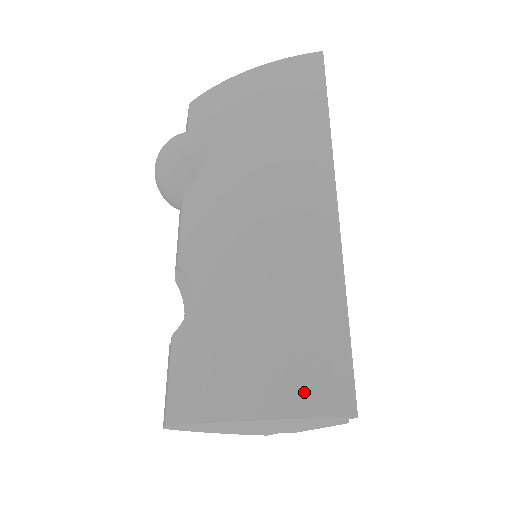
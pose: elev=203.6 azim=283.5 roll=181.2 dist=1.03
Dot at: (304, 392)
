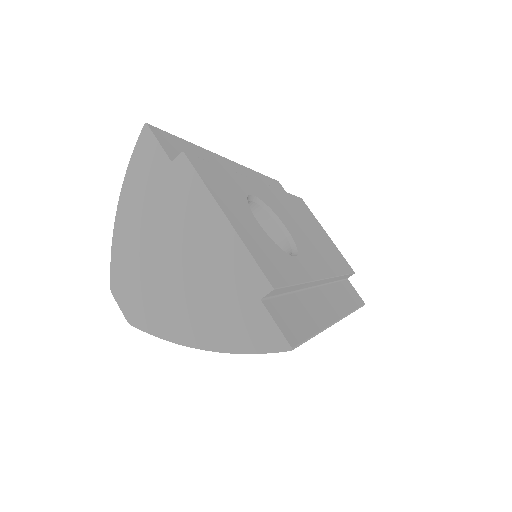
Dot at: occluded
